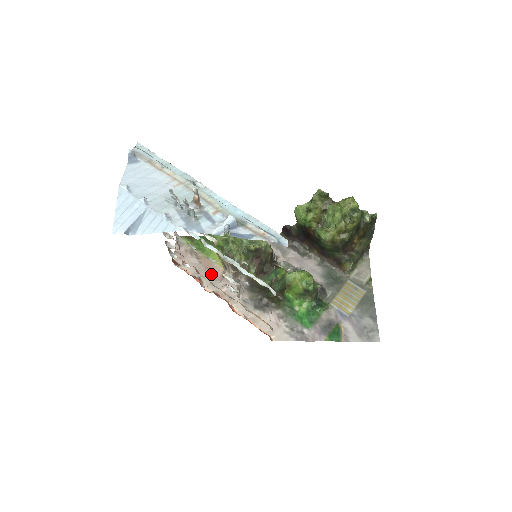
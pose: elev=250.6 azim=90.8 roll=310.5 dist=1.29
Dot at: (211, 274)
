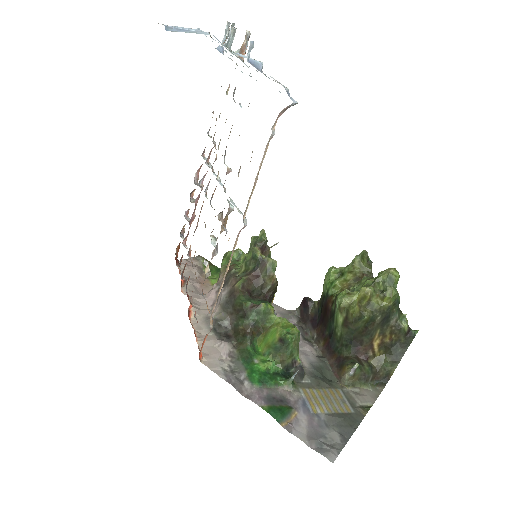
Dot at: (199, 288)
